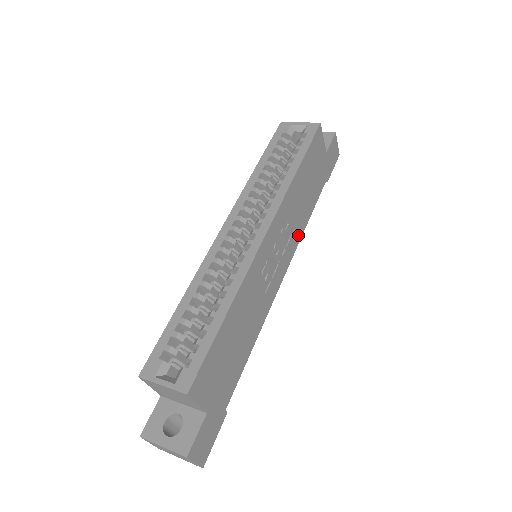
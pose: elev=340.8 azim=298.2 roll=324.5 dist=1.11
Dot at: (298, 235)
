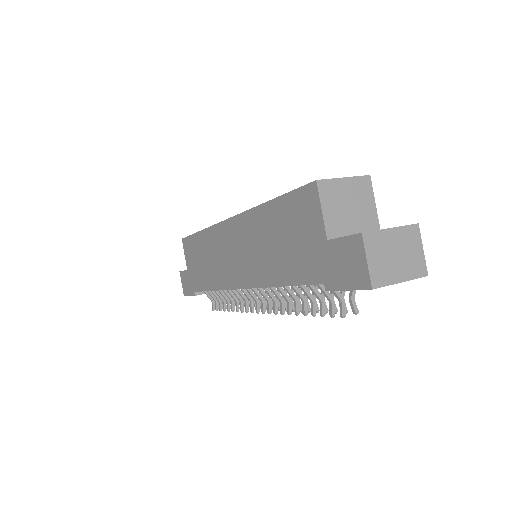
Dot at: occluded
